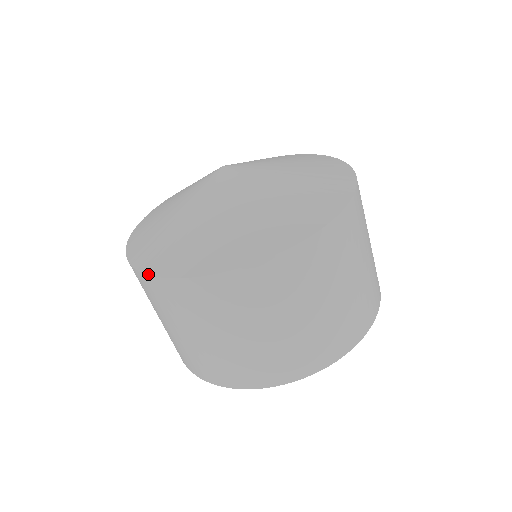
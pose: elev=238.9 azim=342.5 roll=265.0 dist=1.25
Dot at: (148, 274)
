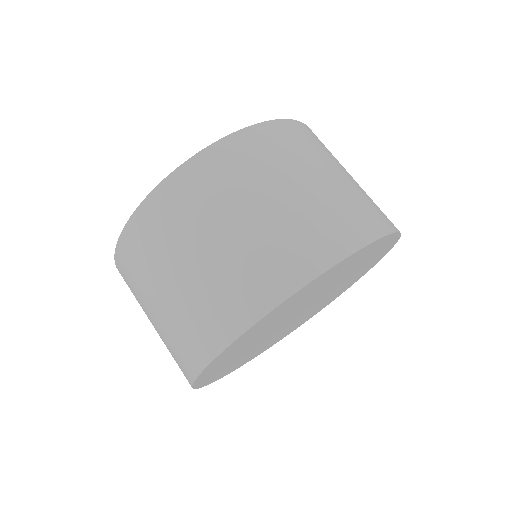
Dot at: (125, 224)
